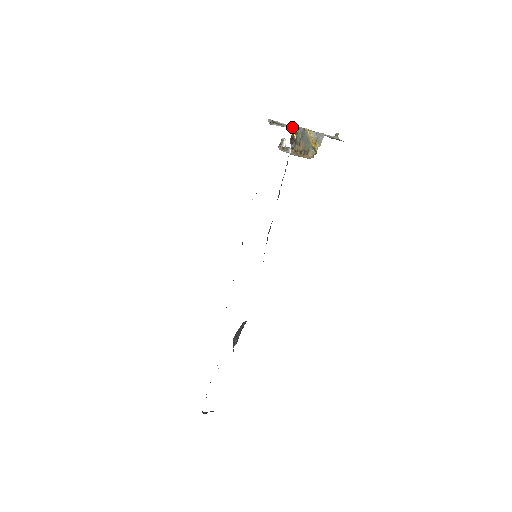
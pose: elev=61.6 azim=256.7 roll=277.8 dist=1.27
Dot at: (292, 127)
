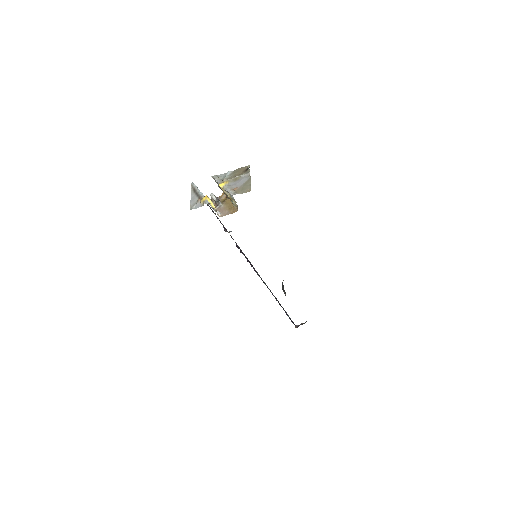
Dot at: (207, 199)
